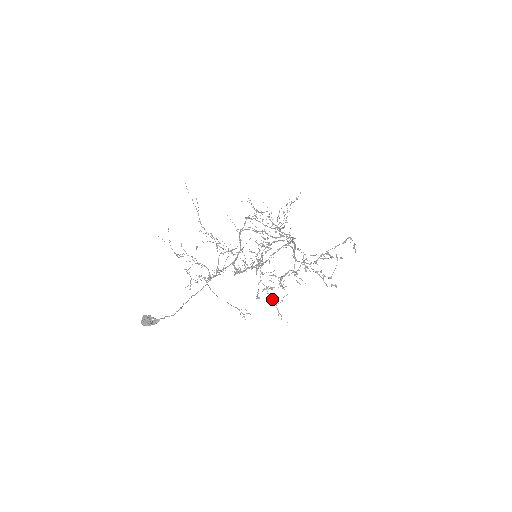
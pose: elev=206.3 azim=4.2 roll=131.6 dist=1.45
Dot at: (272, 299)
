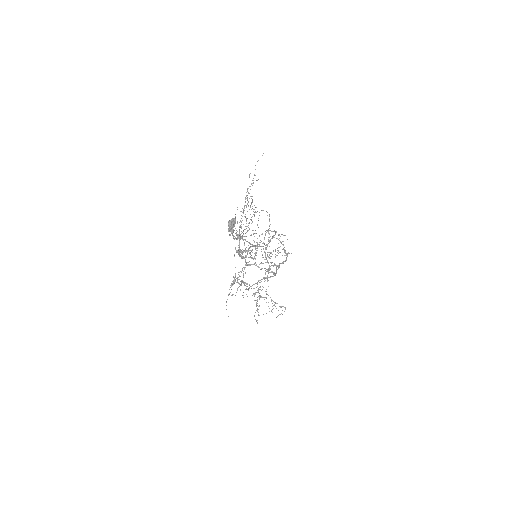
Dot at: occluded
